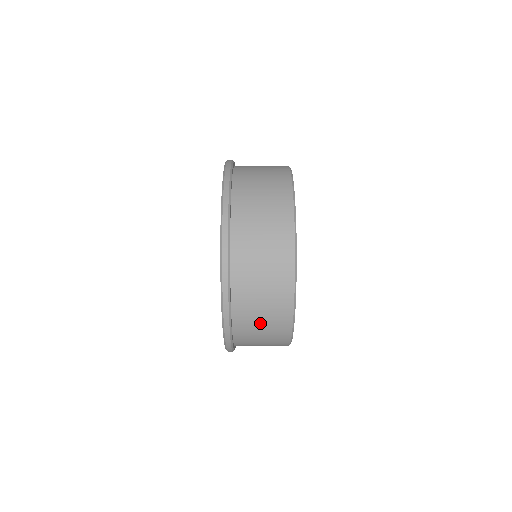
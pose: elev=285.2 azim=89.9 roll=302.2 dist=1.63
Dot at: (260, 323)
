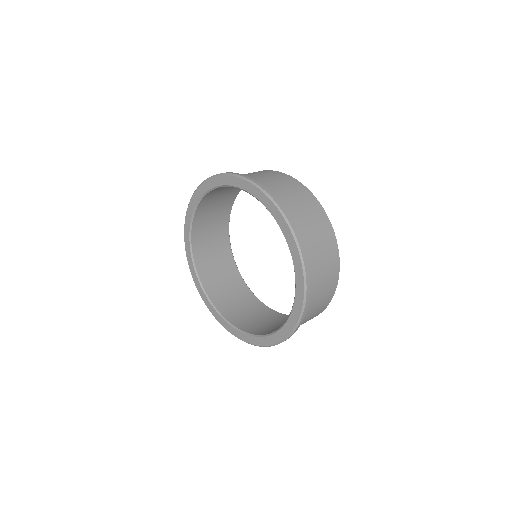
Dot at: (322, 274)
